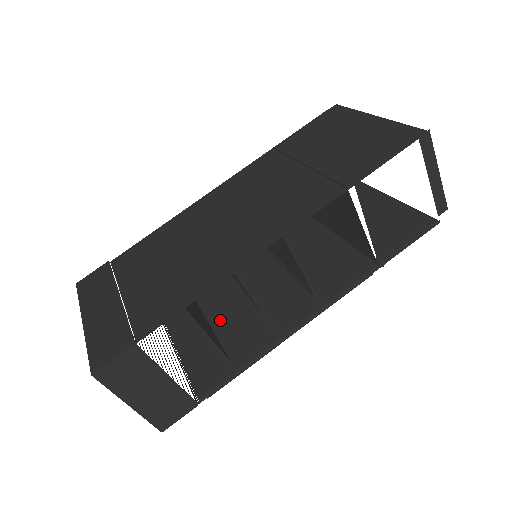
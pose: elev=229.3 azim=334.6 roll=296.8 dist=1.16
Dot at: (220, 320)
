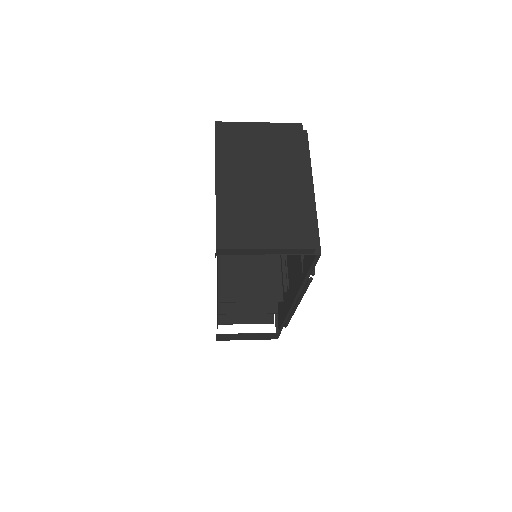
Dot at: occluded
